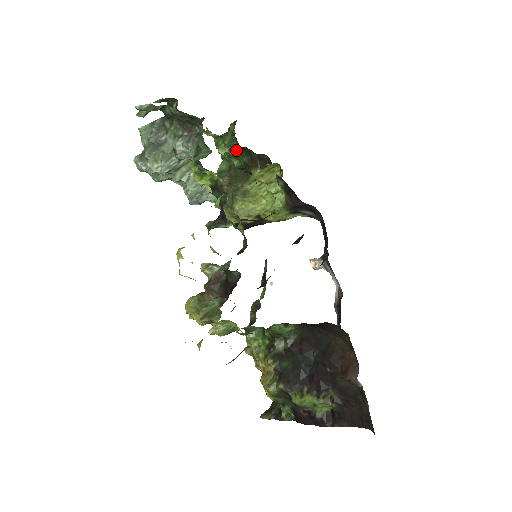
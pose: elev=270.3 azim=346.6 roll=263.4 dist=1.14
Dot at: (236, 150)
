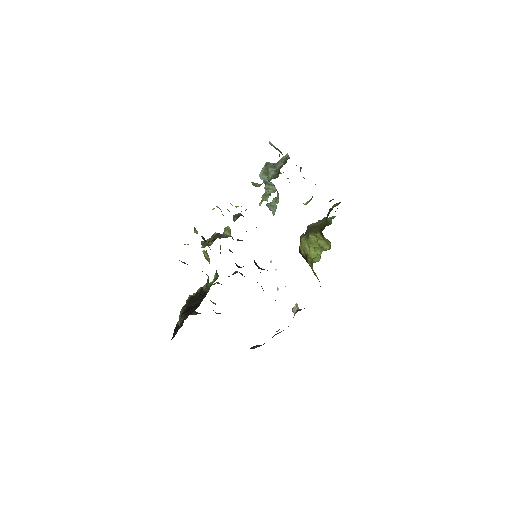
Dot at: (328, 214)
